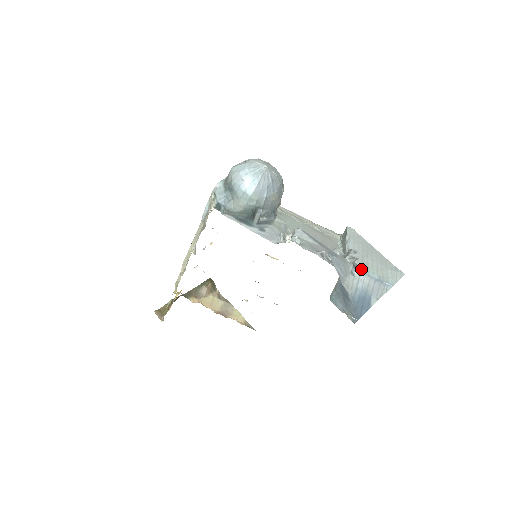
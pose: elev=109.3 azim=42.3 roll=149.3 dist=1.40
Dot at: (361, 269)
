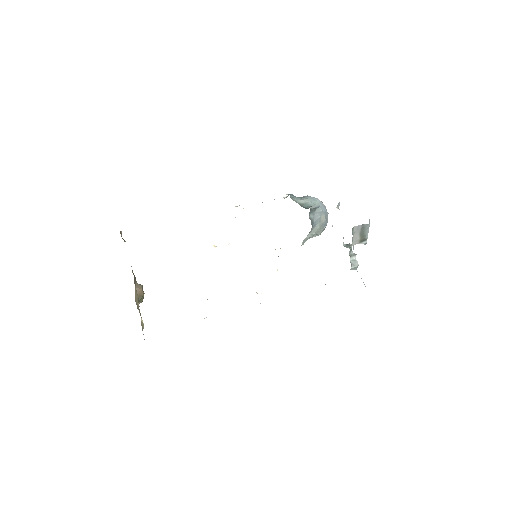
Dot at: occluded
